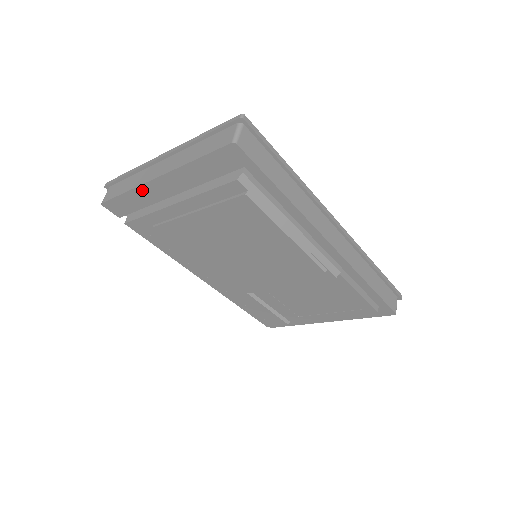
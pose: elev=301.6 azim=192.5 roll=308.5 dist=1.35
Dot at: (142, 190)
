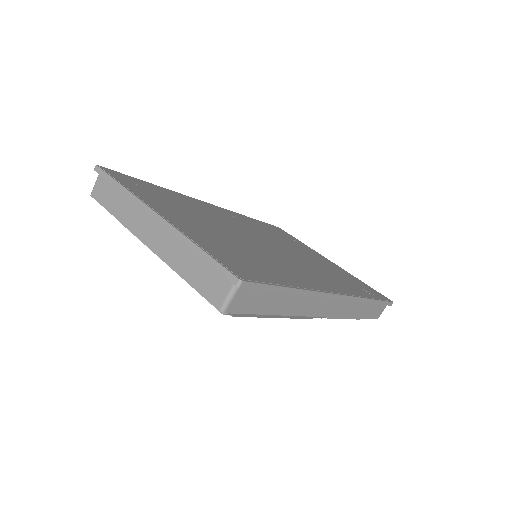
Dot at: occluded
